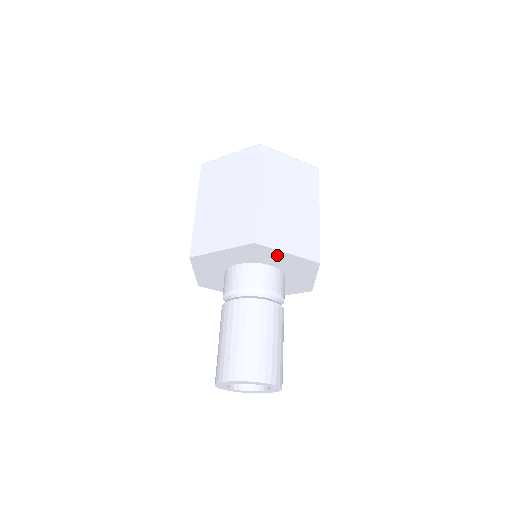
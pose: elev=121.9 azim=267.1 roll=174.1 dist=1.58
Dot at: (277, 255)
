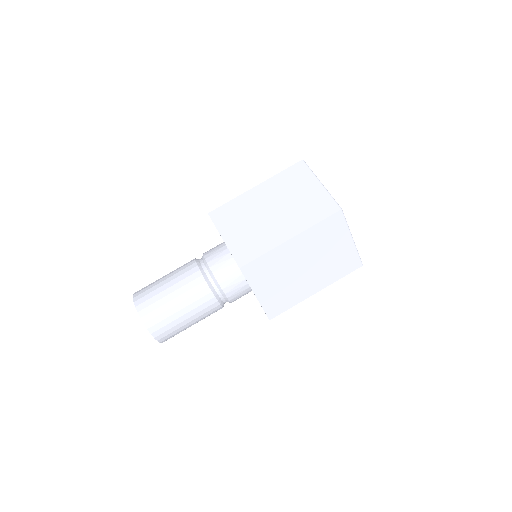
Dot at: occluded
